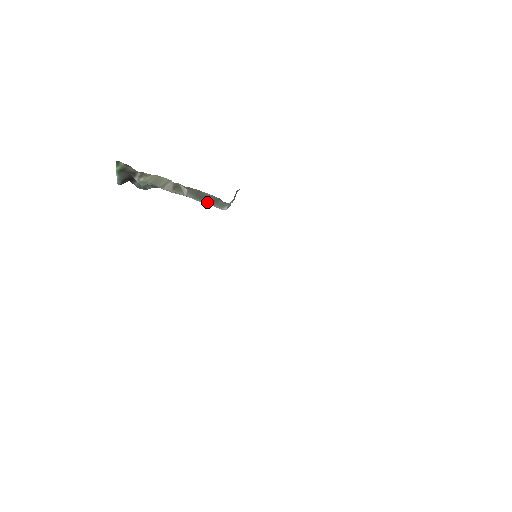
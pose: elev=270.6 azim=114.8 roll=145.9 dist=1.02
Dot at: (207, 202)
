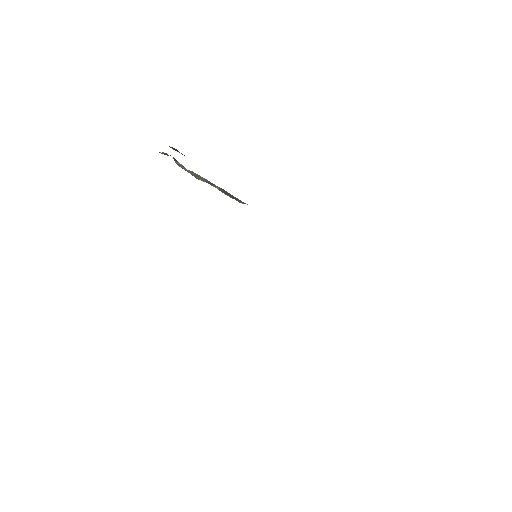
Dot at: (231, 197)
